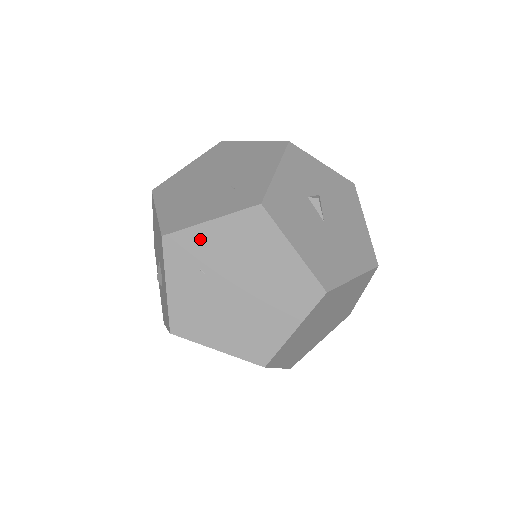
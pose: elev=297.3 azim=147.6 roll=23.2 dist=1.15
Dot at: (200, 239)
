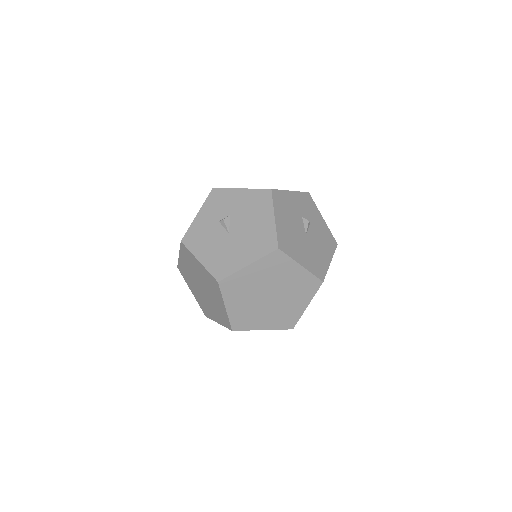
Dot at: (183, 265)
